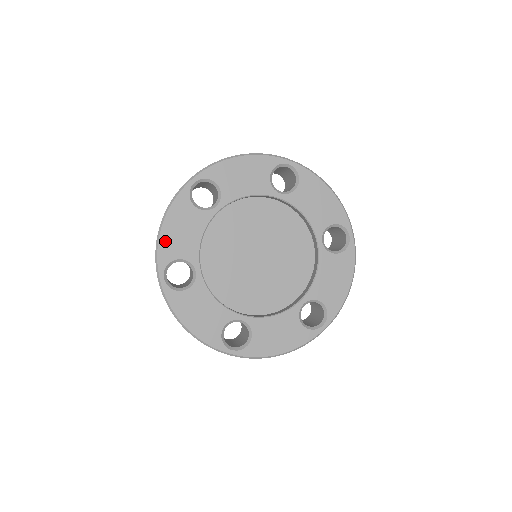
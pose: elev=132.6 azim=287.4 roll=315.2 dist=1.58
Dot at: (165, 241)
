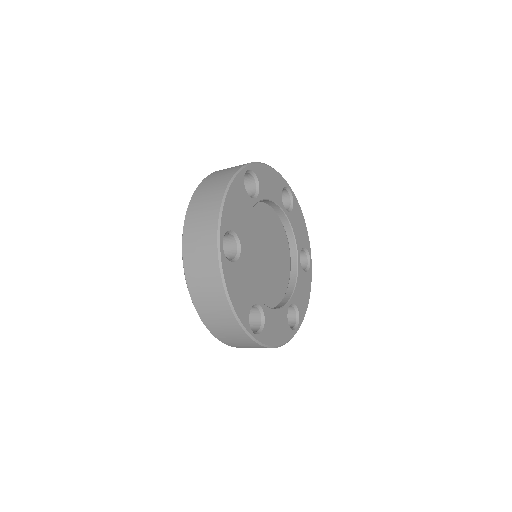
Dot at: (227, 209)
